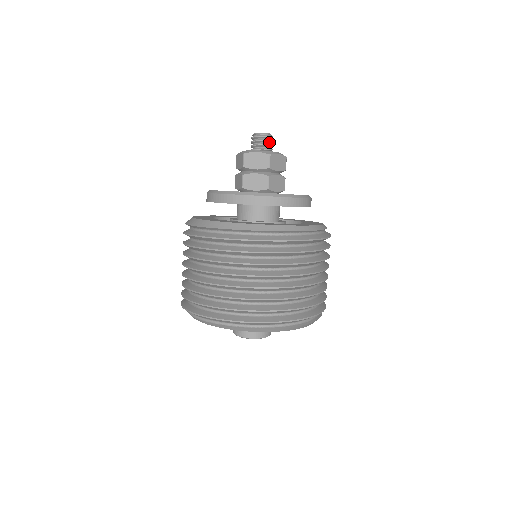
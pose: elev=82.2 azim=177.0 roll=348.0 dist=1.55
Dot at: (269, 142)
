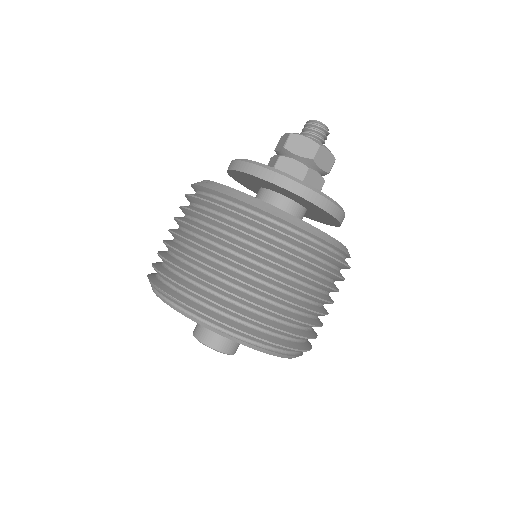
Dot at: (324, 139)
